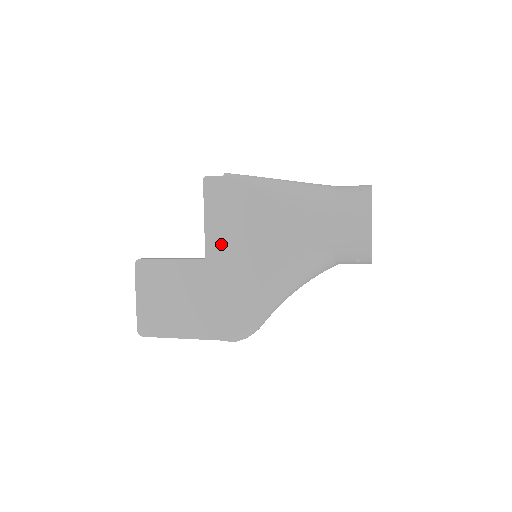
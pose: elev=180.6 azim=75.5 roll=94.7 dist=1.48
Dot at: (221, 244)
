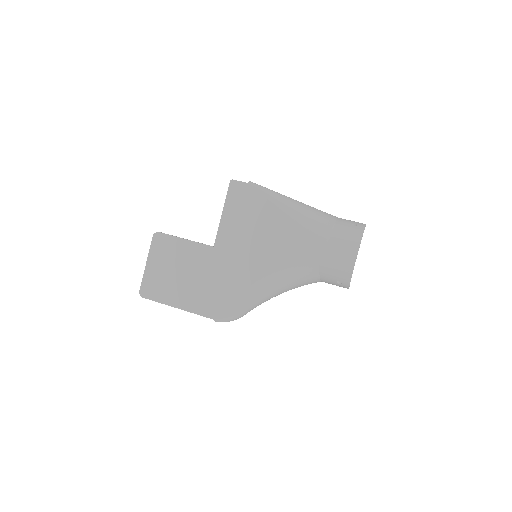
Dot at: (230, 238)
